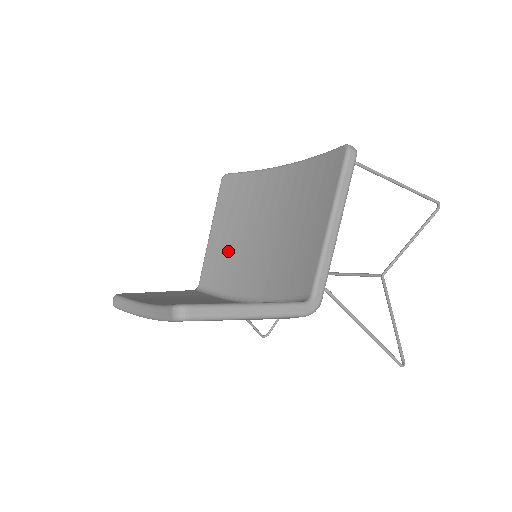
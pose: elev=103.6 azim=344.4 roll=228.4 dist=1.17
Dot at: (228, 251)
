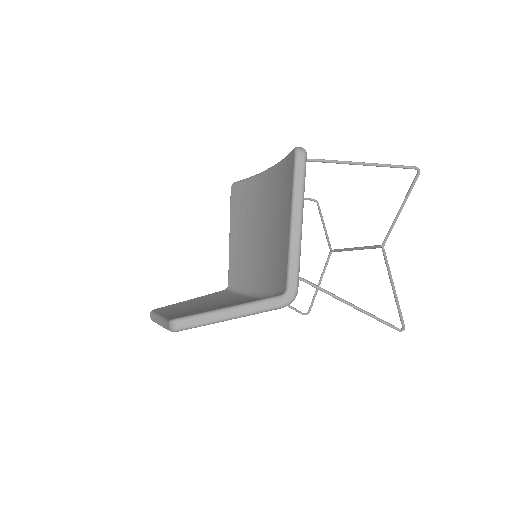
Dot at: (242, 253)
